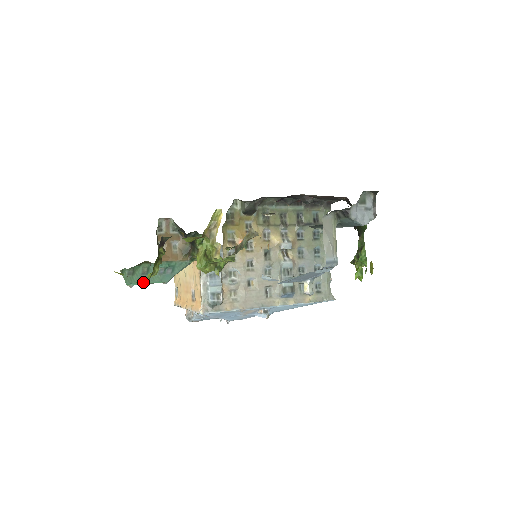
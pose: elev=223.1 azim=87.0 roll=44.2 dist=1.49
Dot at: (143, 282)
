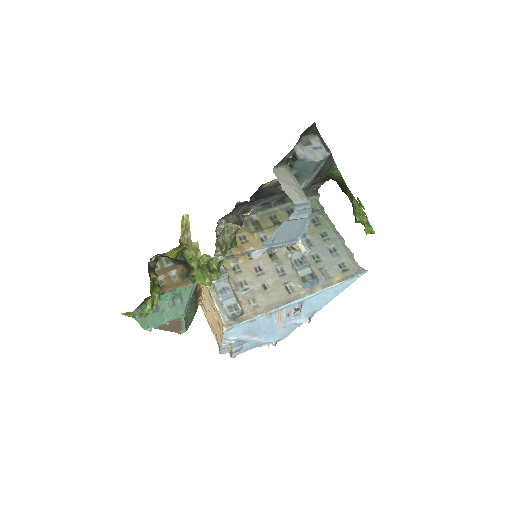
Dot at: (147, 310)
